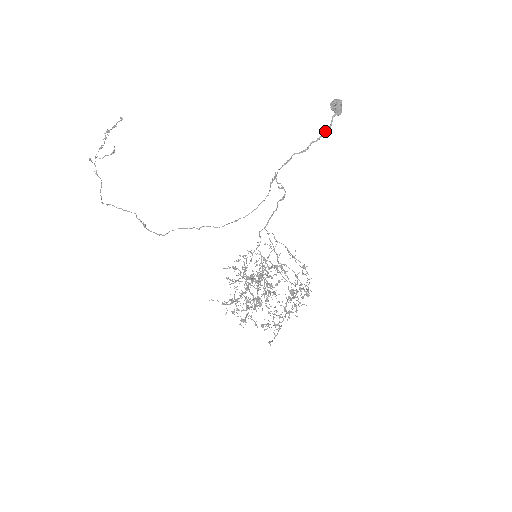
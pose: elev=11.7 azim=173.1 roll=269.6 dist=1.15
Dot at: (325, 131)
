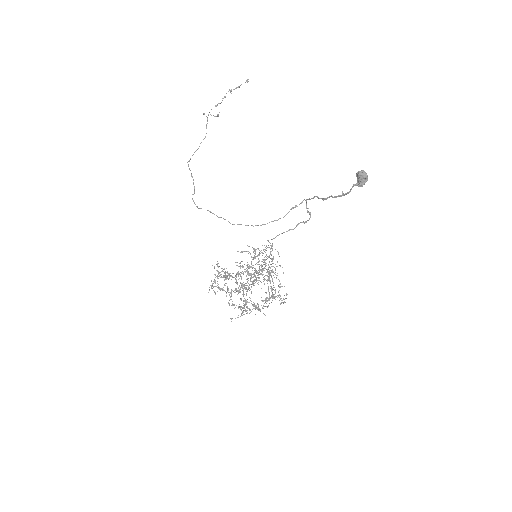
Dot at: (343, 193)
